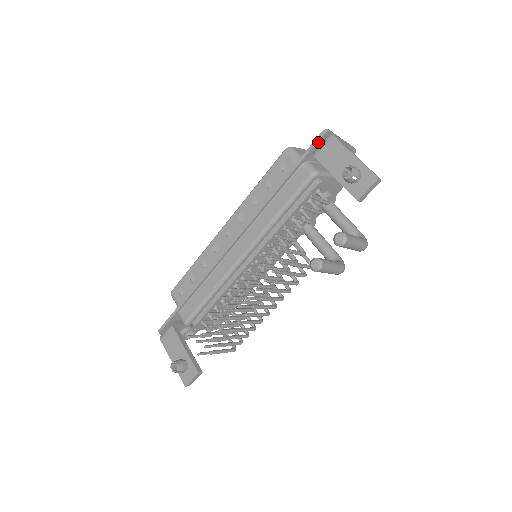
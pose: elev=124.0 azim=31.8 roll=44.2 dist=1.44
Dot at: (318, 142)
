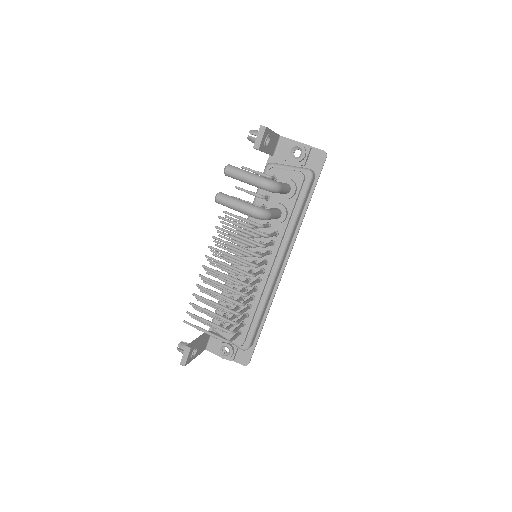
Dot at: occluded
